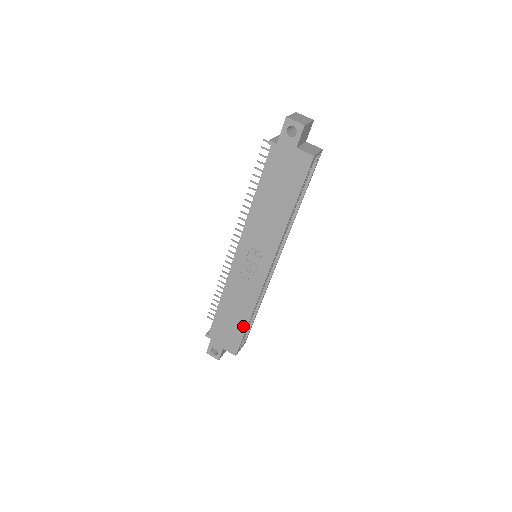
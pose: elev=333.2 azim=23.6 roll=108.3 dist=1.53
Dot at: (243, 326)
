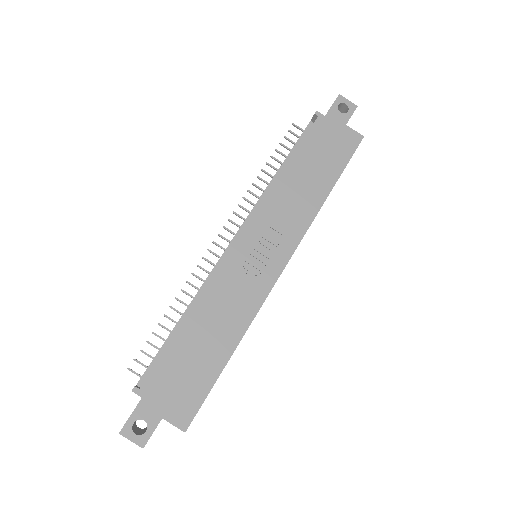
Dot at: (218, 364)
